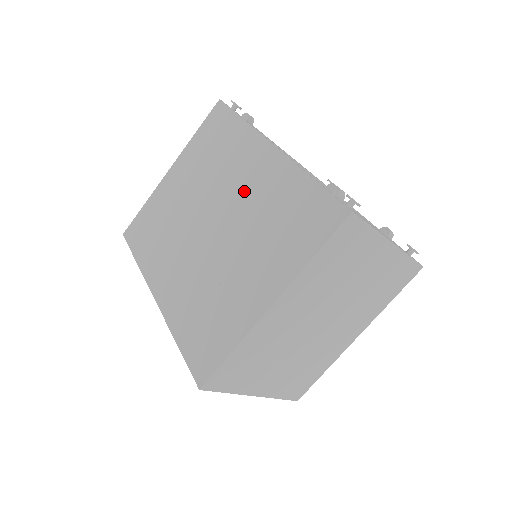
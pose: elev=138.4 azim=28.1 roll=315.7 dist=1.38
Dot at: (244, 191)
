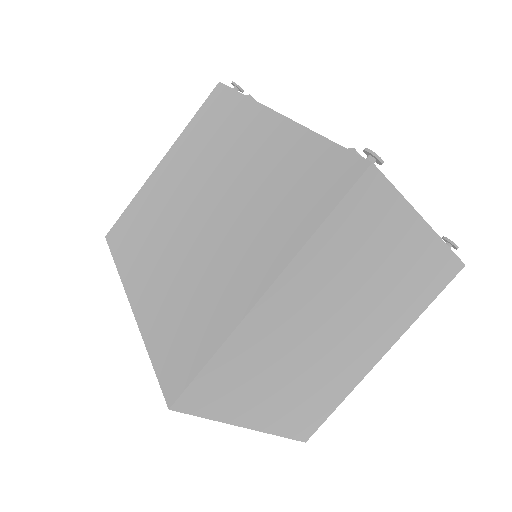
Dot at: (240, 166)
